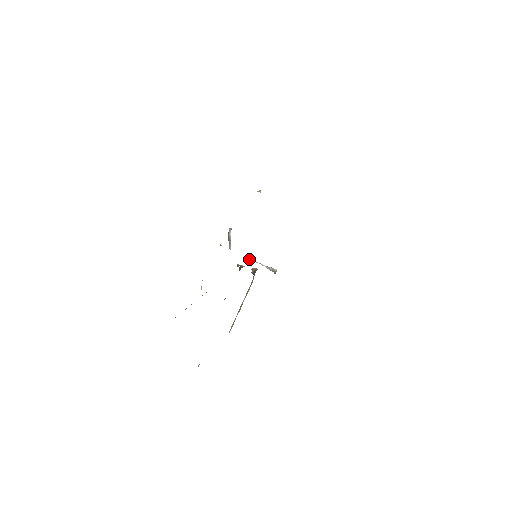
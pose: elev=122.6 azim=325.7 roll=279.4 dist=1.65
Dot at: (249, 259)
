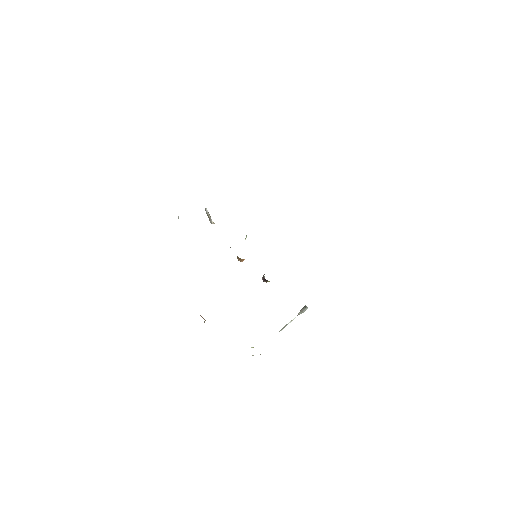
Dot at: (280, 330)
